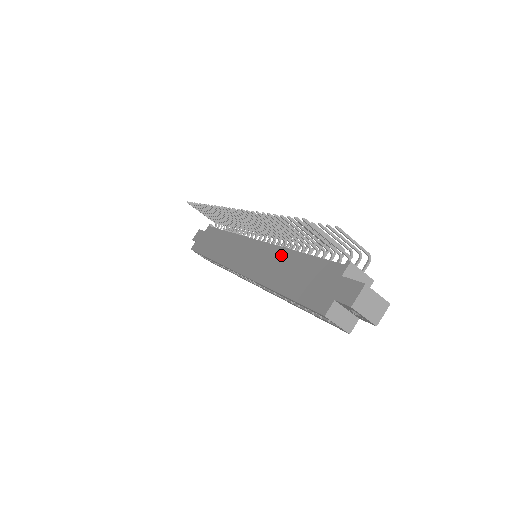
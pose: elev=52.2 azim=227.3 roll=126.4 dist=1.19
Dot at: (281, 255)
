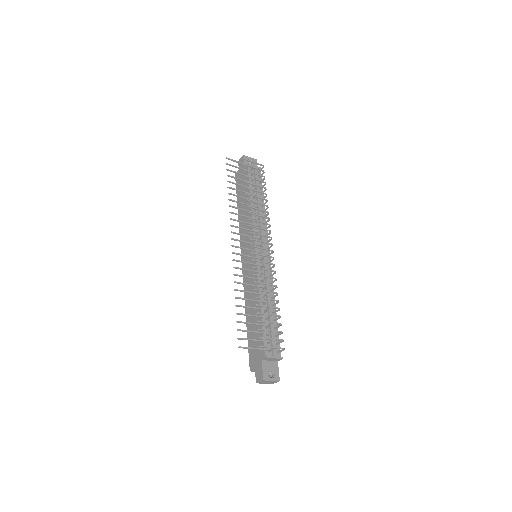
Dot at: (256, 294)
